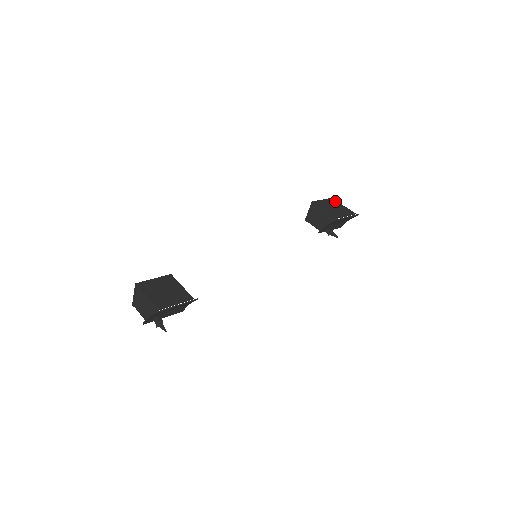
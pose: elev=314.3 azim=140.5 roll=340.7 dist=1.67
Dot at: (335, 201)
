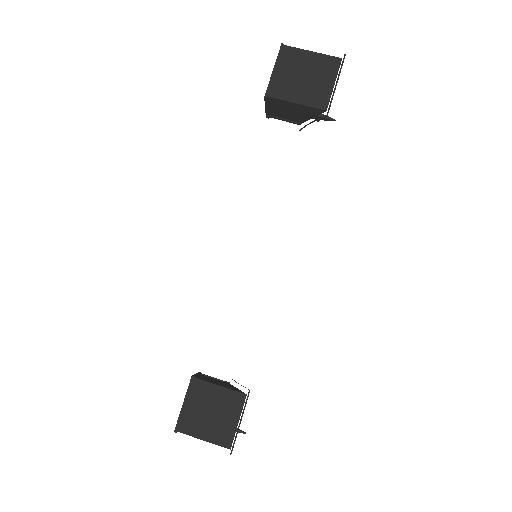
Dot at: (292, 51)
